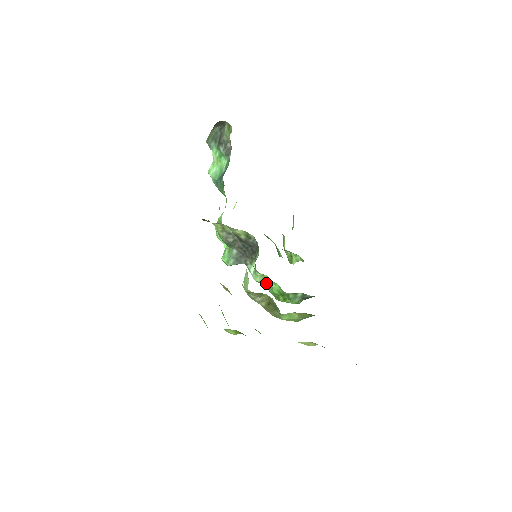
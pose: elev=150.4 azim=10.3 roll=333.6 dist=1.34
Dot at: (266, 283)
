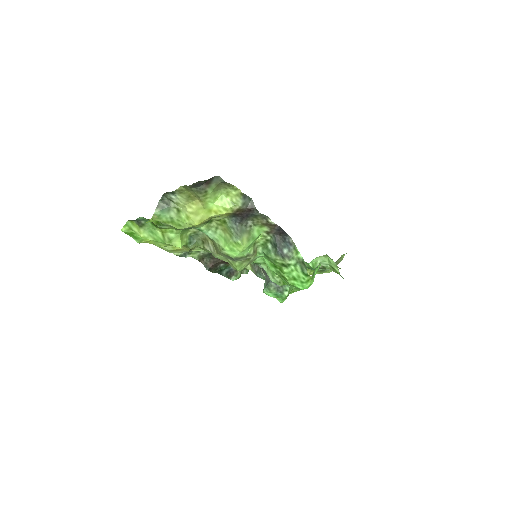
Dot at: (279, 277)
